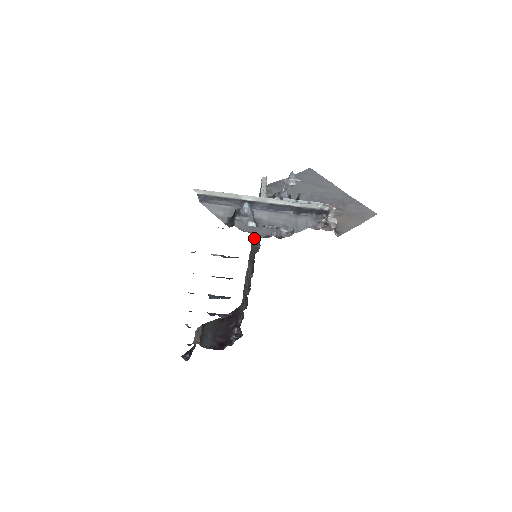
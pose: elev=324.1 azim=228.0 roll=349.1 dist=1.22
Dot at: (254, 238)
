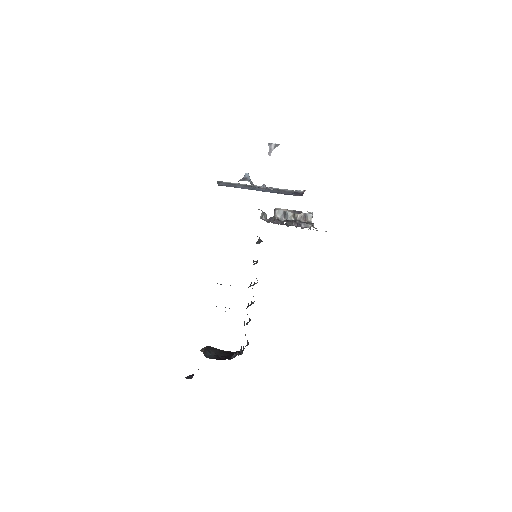
Dot at: occluded
